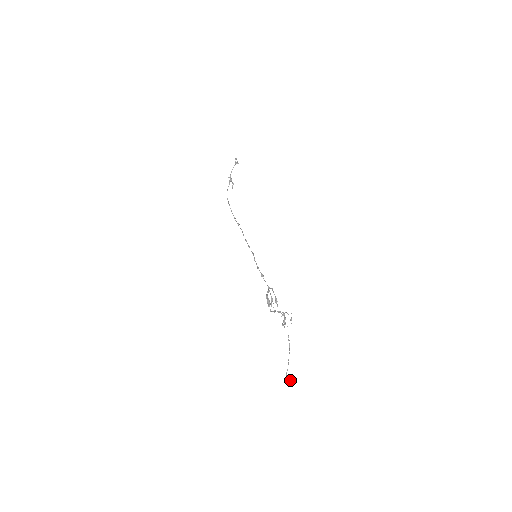
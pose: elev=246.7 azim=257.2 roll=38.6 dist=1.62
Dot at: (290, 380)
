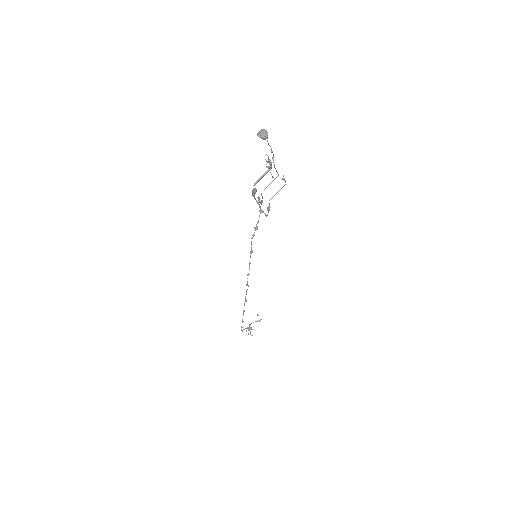
Dot at: (265, 131)
